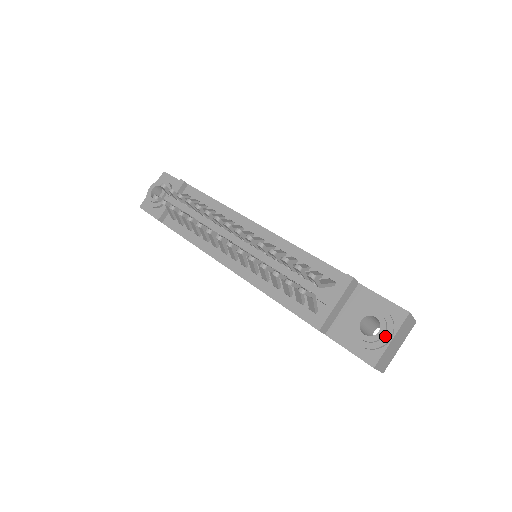
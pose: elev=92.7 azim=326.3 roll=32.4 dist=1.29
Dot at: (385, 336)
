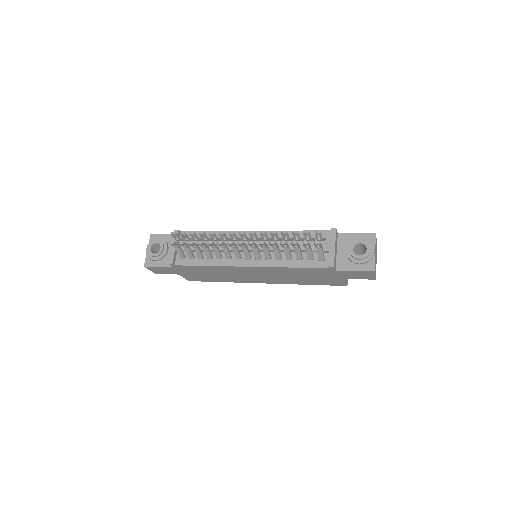
Dot at: (371, 251)
